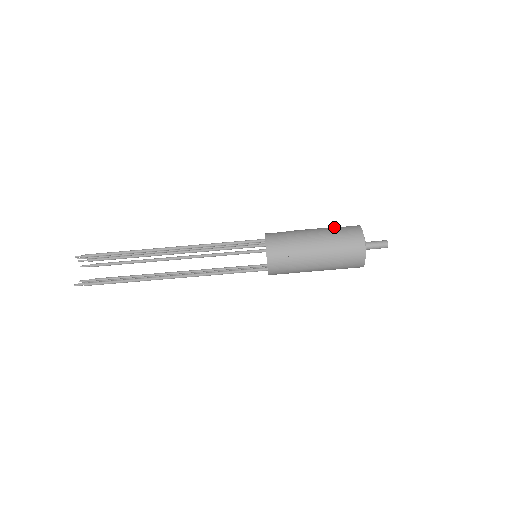
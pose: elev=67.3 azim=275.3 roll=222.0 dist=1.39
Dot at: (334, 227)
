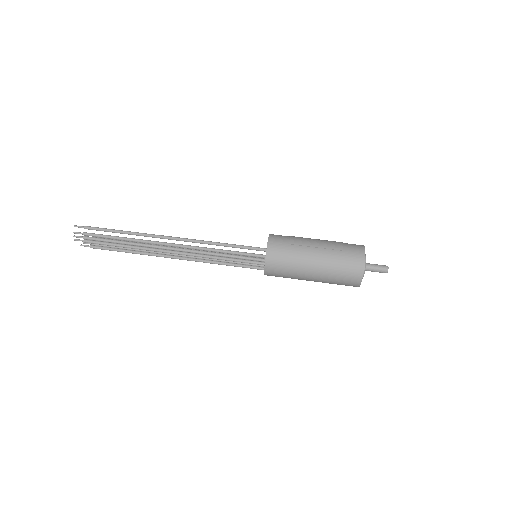
Dot at: occluded
